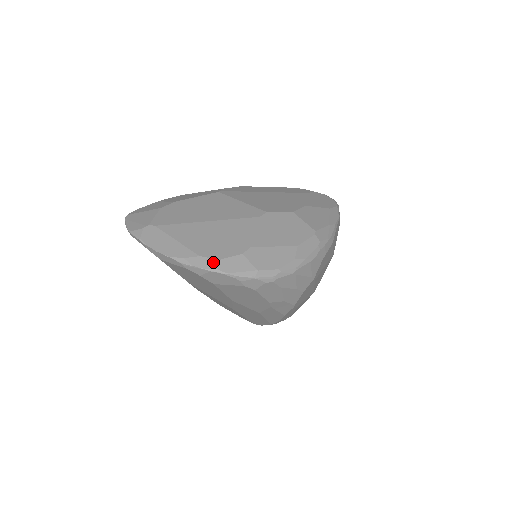
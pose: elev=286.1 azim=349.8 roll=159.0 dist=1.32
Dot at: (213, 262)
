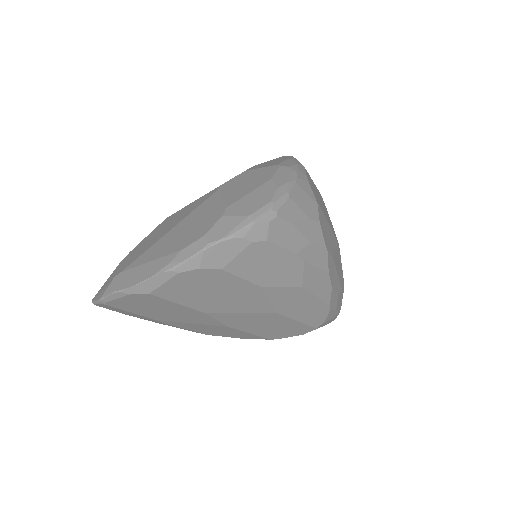
Dot at: (199, 242)
